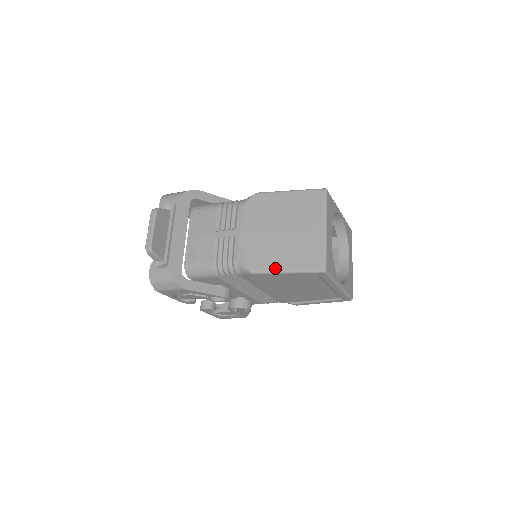
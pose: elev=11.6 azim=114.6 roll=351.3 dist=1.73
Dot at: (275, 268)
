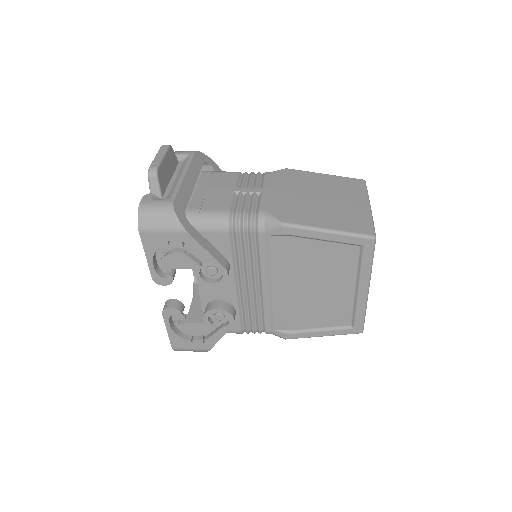
Dot at: (314, 224)
